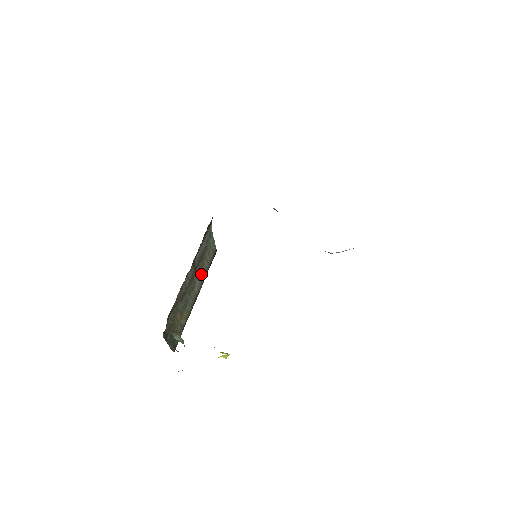
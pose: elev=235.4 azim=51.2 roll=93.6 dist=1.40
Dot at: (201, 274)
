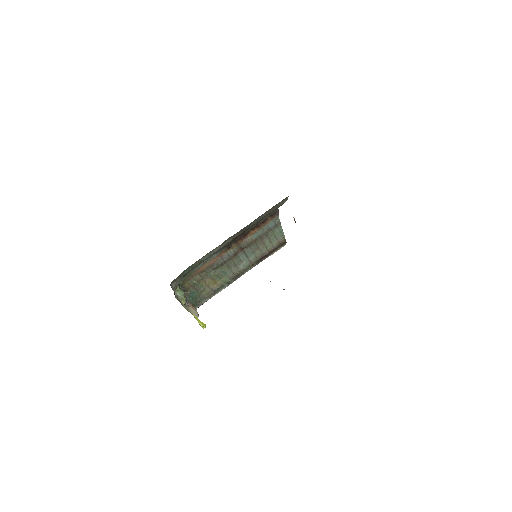
Dot at: (253, 256)
